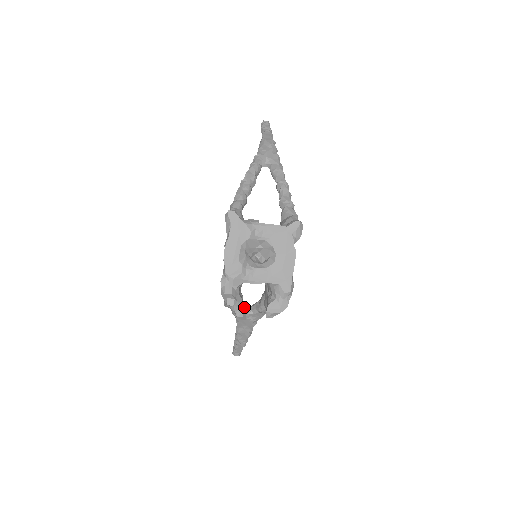
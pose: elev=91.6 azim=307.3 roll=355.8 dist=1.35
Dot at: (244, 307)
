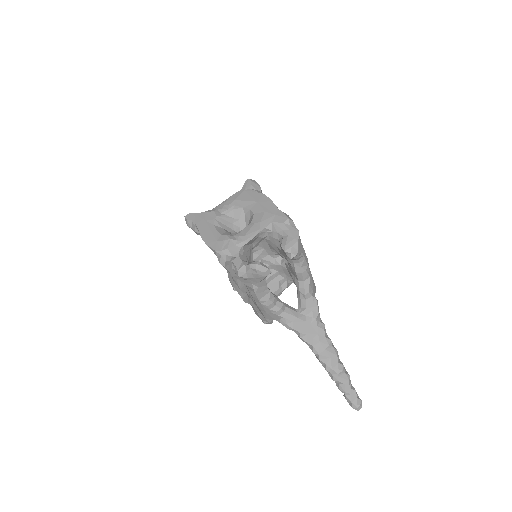
Dot at: occluded
